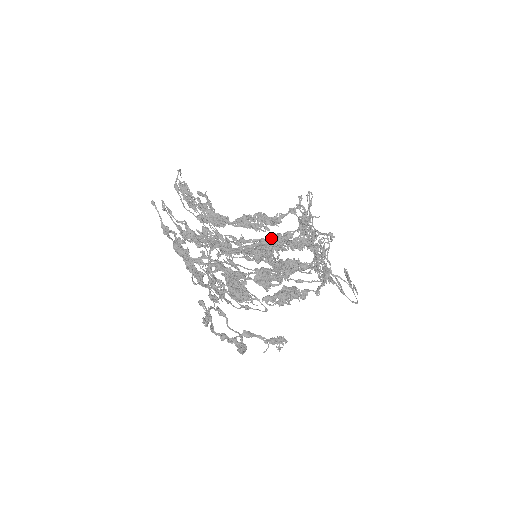
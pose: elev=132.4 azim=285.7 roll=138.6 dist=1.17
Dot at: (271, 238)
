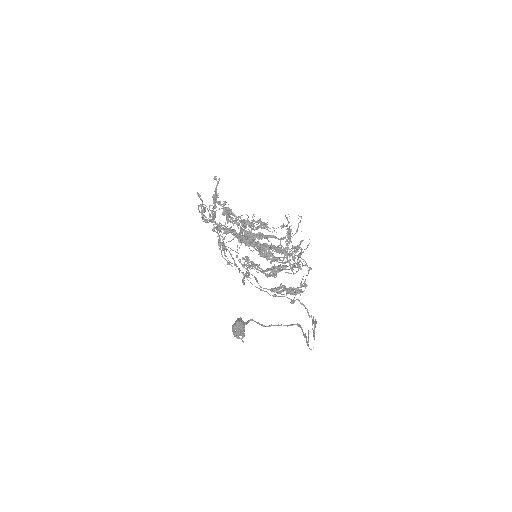
Dot at: (274, 266)
